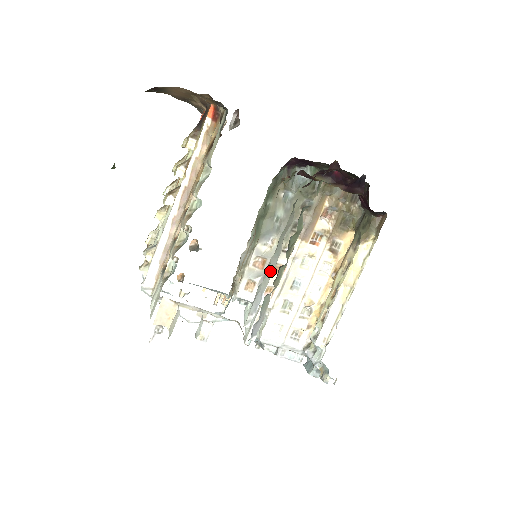
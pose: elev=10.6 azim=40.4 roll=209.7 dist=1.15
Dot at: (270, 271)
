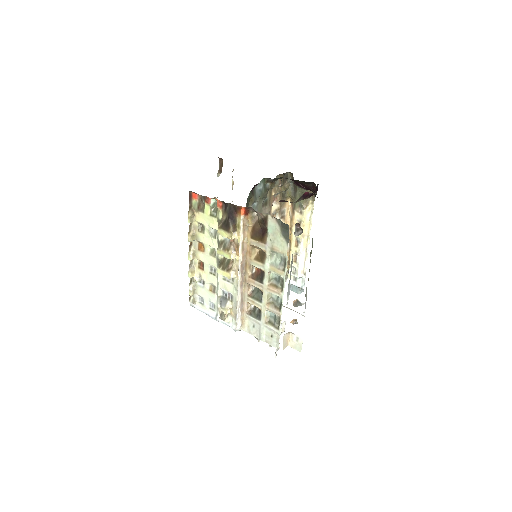
Dot at: (291, 270)
